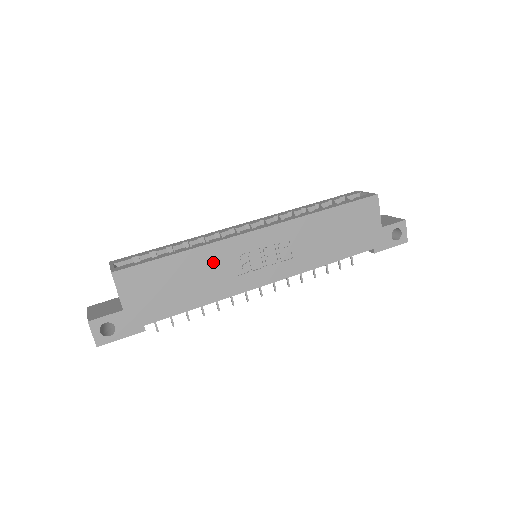
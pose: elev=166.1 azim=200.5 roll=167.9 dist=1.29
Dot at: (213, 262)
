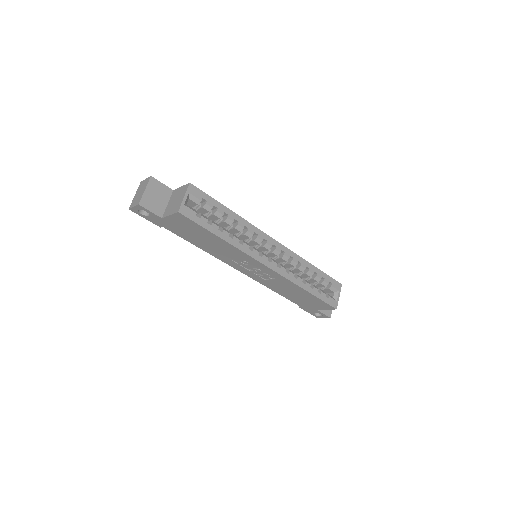
Dot at: (230, 251)
